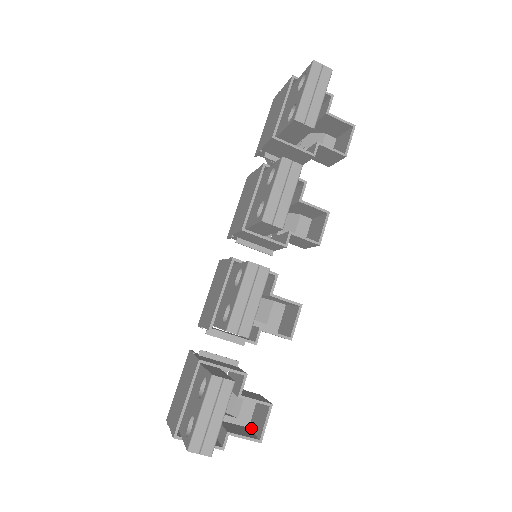
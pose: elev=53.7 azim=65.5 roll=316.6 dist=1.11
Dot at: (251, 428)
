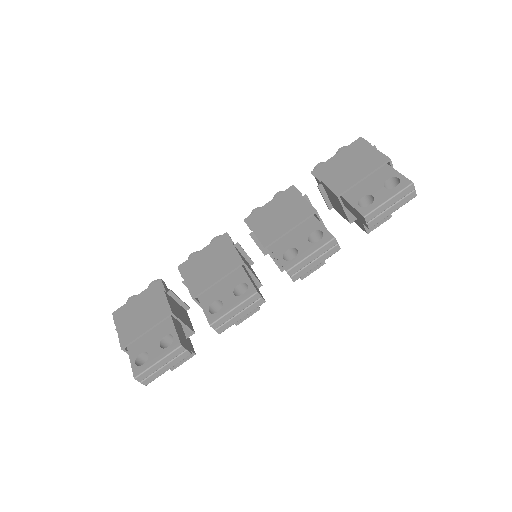
Dot at: occluded
